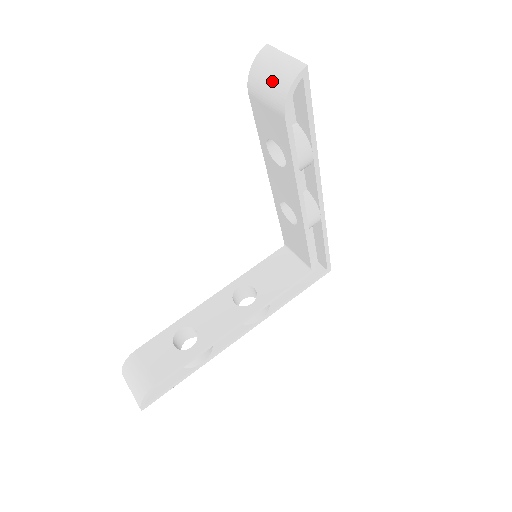
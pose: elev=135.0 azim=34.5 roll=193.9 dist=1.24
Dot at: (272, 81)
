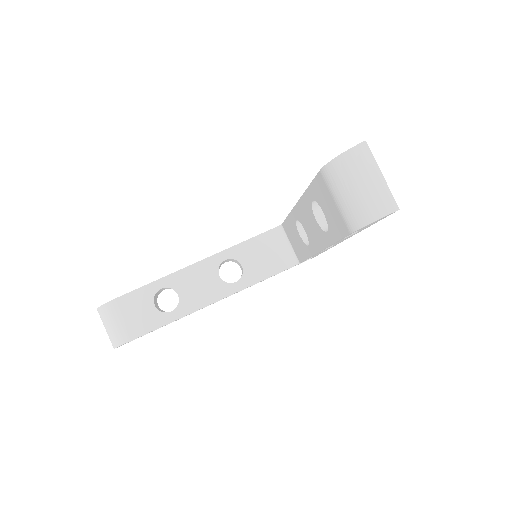
Dot at: (354, 197)
